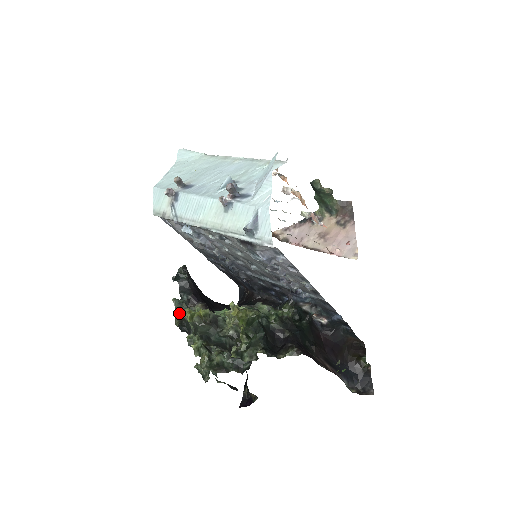
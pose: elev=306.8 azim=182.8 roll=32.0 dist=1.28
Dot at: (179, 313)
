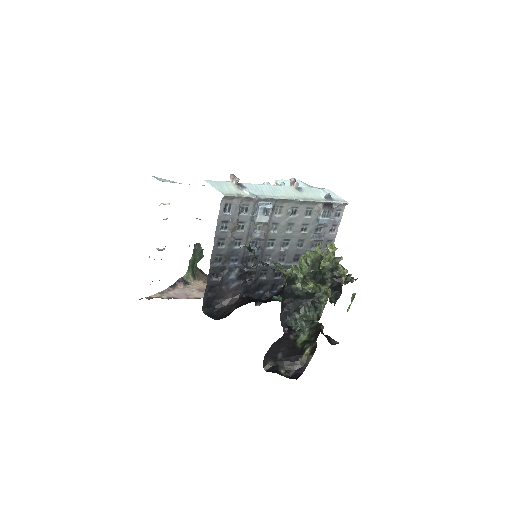
Dot at: (281, 268)
